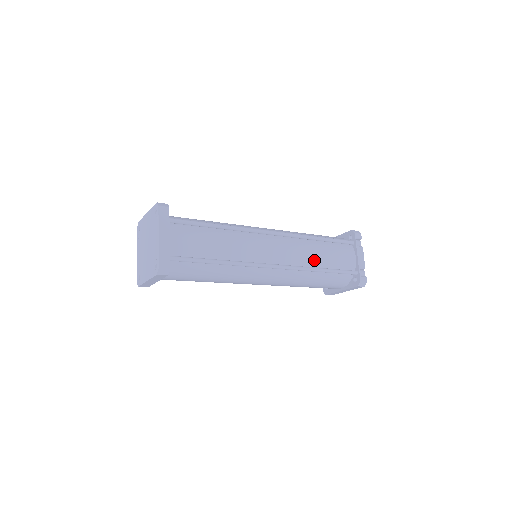
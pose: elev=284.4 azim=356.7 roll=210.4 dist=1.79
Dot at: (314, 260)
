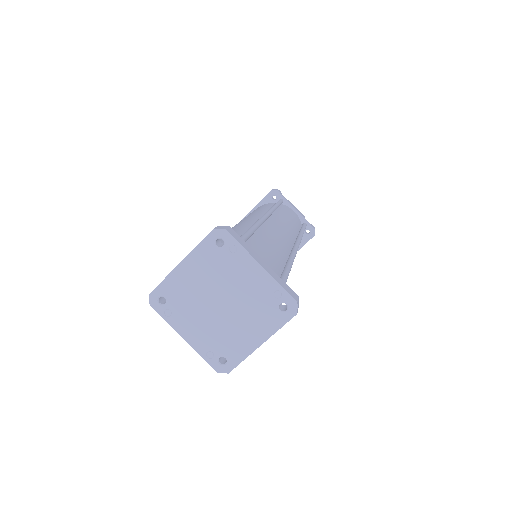
Dot at: (293, 227)
